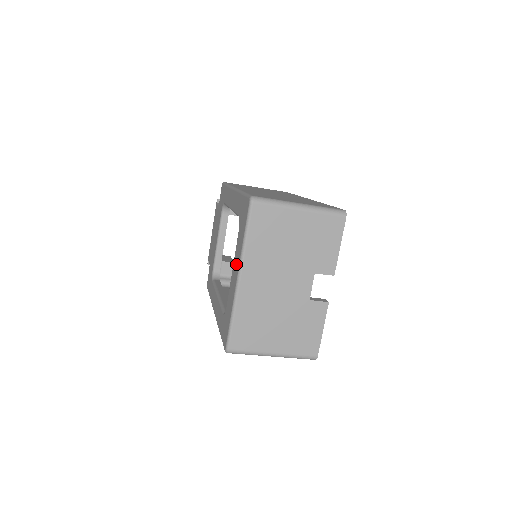
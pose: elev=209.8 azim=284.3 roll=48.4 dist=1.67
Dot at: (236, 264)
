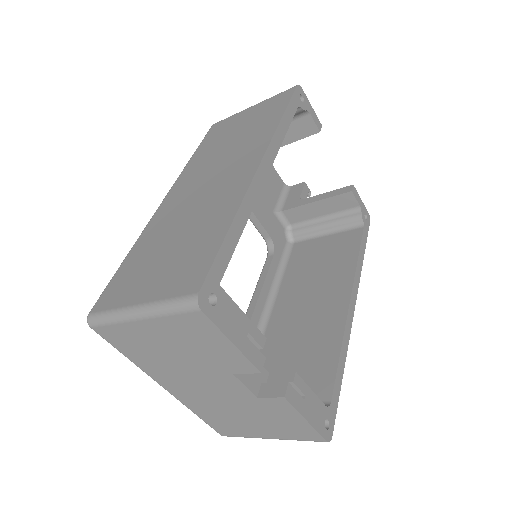
Dot at: occluded
